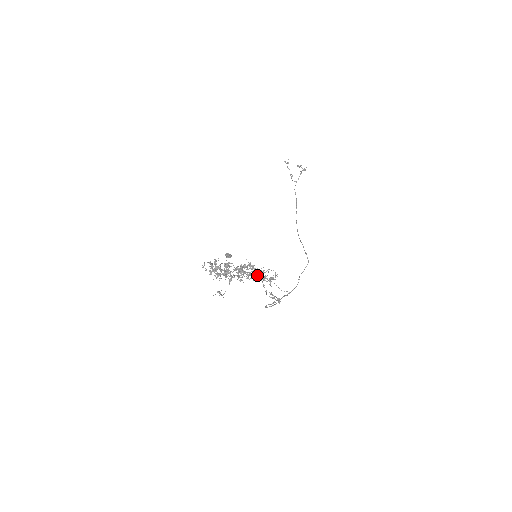
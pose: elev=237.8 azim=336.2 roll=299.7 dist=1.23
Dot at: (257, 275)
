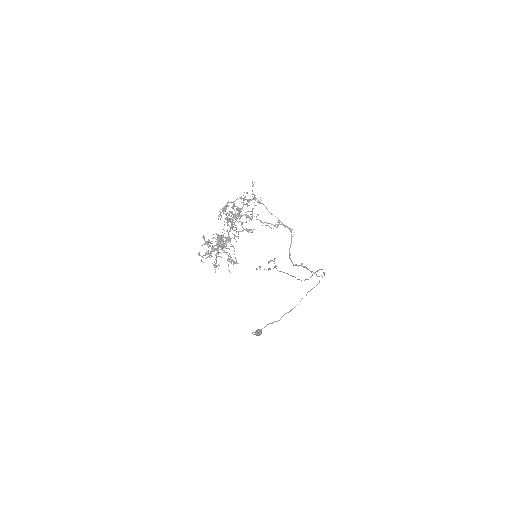
Dot at: (246, 215)
